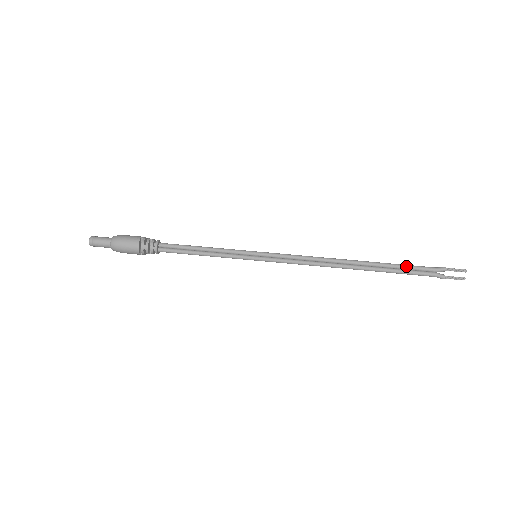
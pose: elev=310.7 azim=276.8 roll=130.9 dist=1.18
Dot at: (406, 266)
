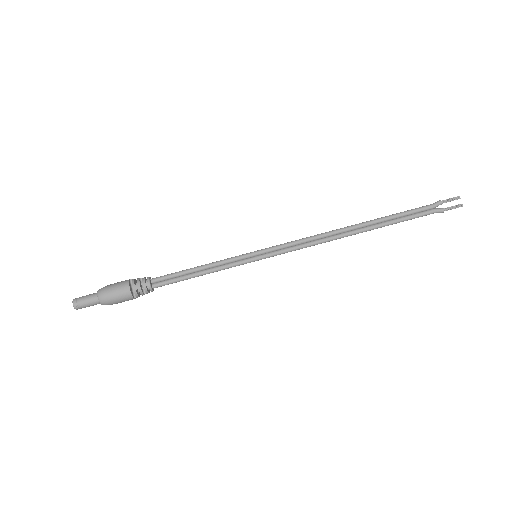
Dot at: (404, 212)
